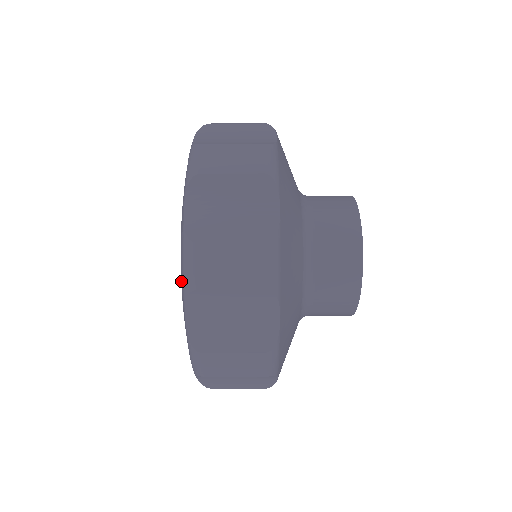
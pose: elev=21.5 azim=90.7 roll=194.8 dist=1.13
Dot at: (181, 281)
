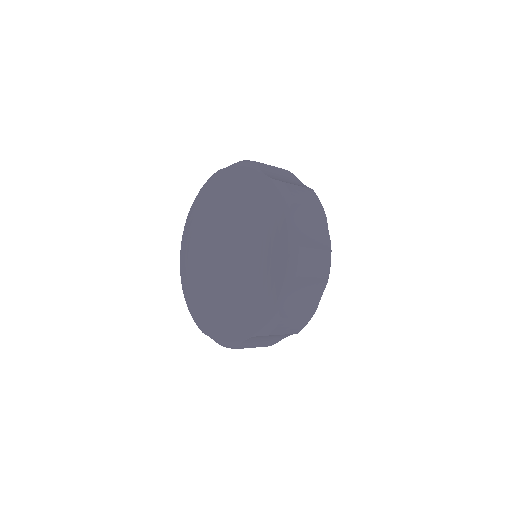
Dot at: (272, 270)
